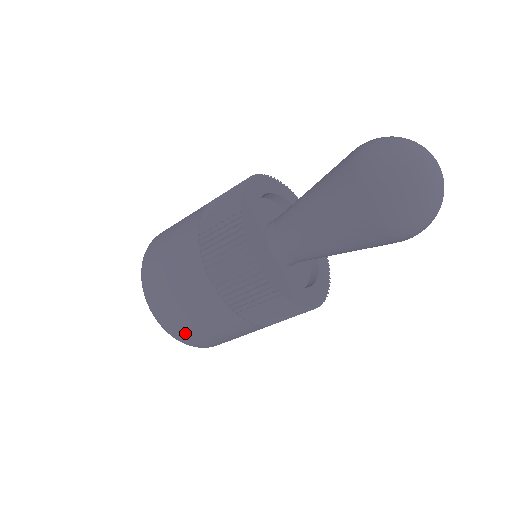
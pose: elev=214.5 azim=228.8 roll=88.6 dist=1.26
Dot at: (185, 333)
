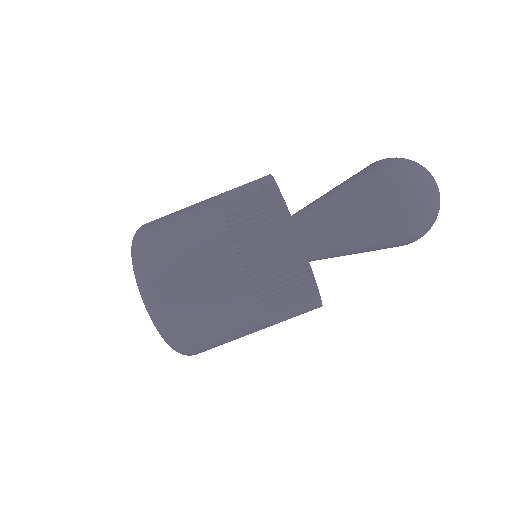
Dot at: (178, 313)
